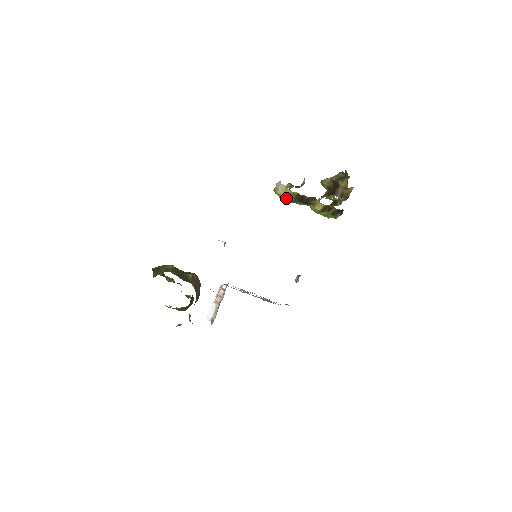
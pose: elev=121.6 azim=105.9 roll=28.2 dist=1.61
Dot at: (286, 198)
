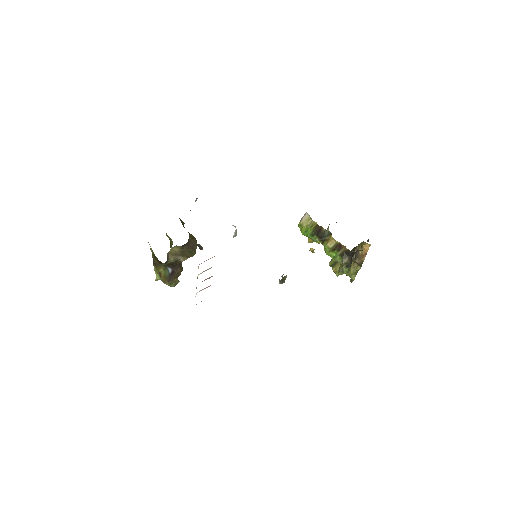
Dot at: (306, 229)
